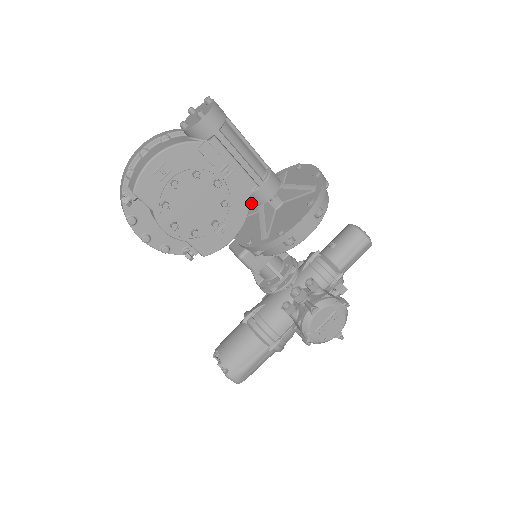
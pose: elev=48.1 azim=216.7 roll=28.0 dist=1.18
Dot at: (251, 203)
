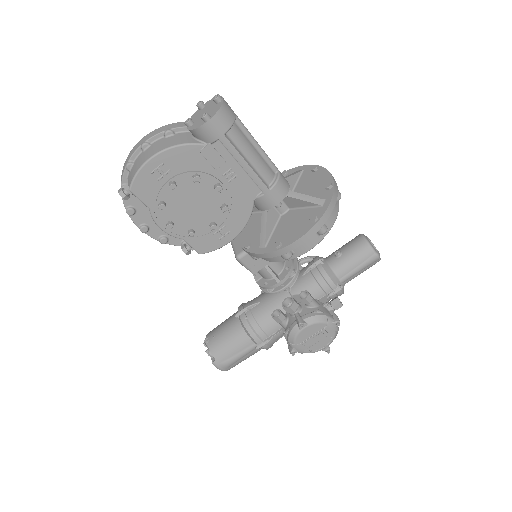
Dot at: (255, 206)
